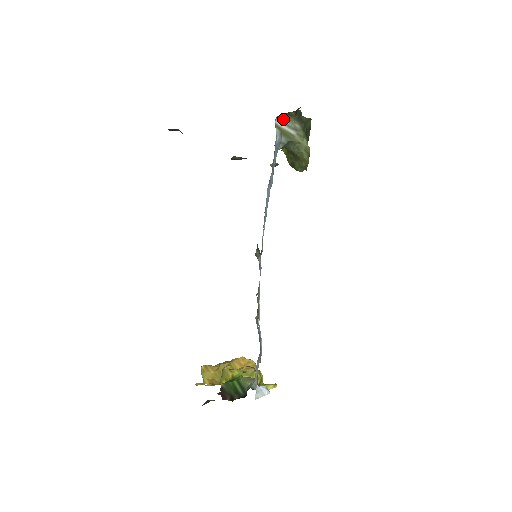
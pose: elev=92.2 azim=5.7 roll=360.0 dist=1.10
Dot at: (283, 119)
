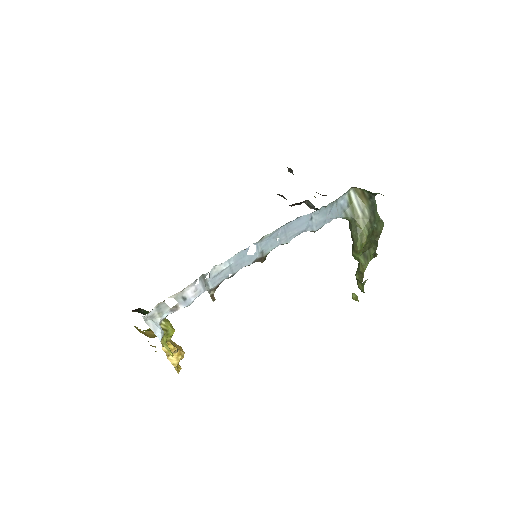
Dot at: (358, 196)
